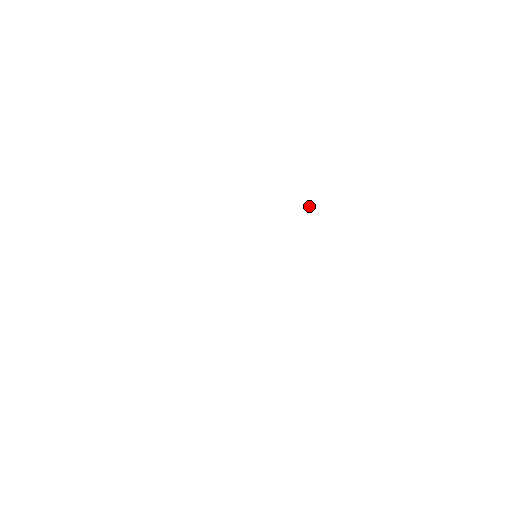
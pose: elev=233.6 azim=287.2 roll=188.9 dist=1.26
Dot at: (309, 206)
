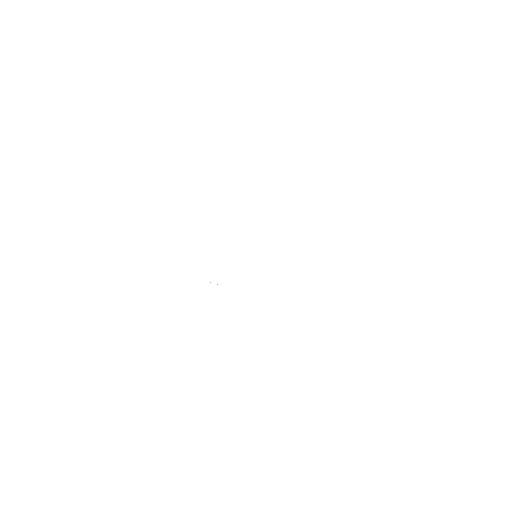
Dot at: occluded
